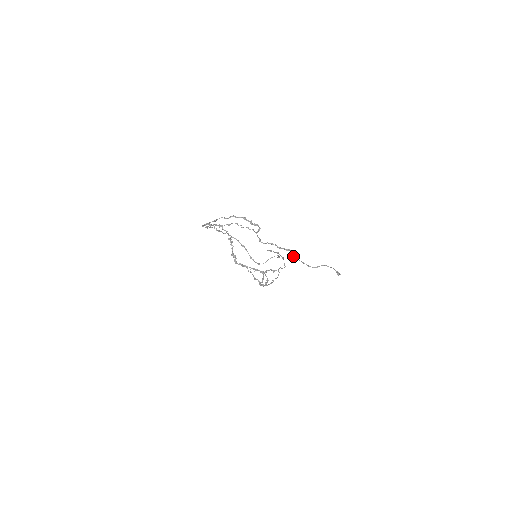
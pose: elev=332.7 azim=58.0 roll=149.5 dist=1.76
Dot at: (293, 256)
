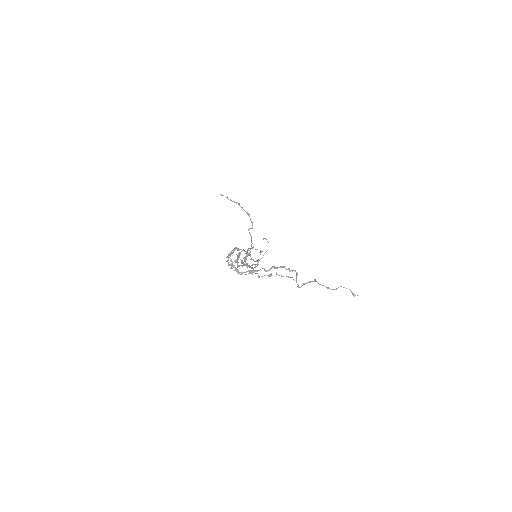
Dot at: occluded
